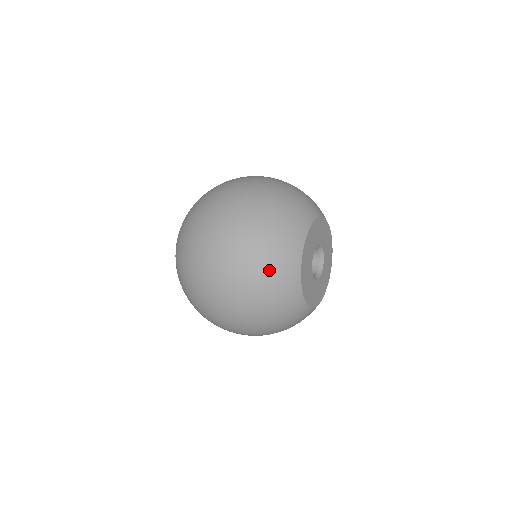
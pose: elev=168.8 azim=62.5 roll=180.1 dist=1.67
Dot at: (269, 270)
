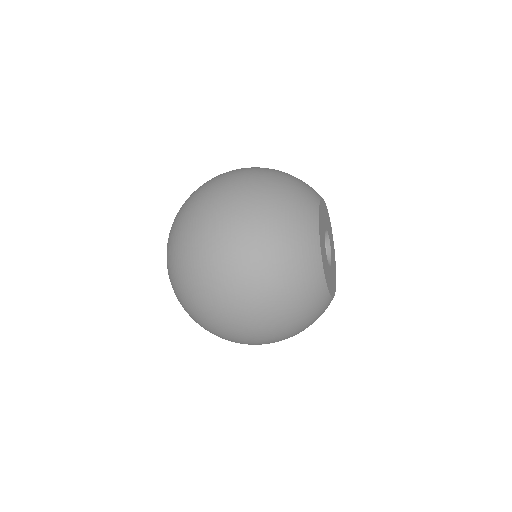
Dot at: (292, 180)
